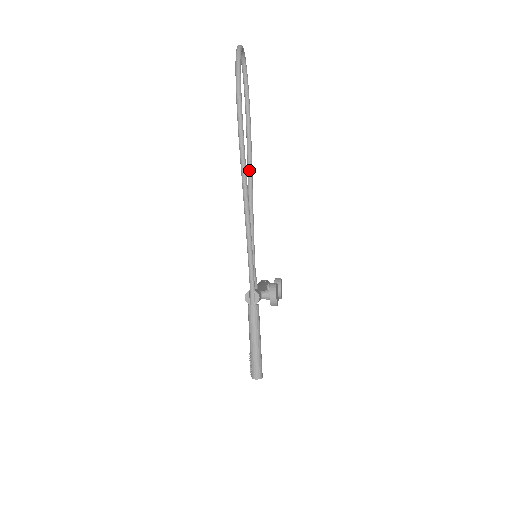
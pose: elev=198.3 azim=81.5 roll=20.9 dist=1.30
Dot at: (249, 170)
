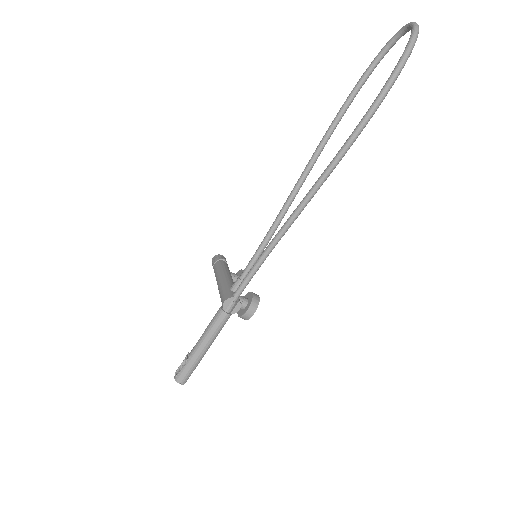
Dot at: (313, 162)
